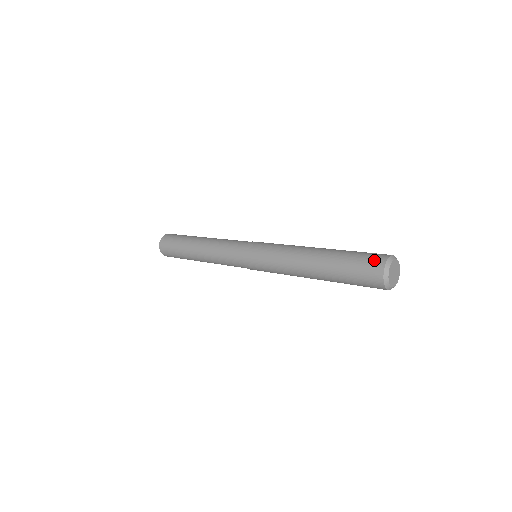
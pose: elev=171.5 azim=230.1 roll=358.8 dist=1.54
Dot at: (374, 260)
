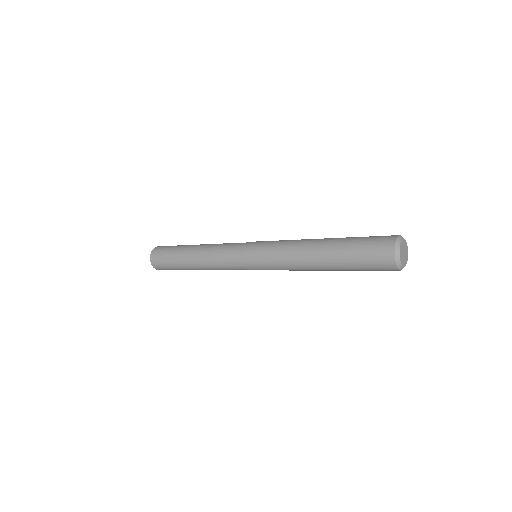
Dot at: (382, 244)
